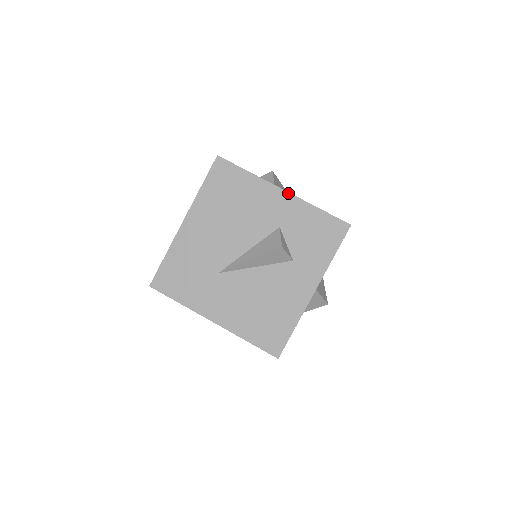
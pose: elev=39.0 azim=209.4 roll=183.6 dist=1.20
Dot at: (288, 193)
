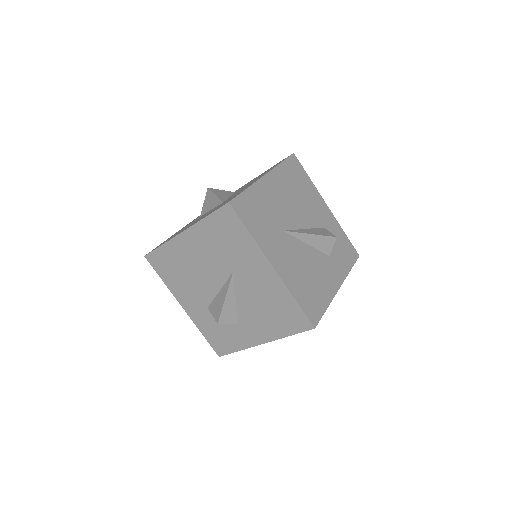
Dot at: (330, 210)
